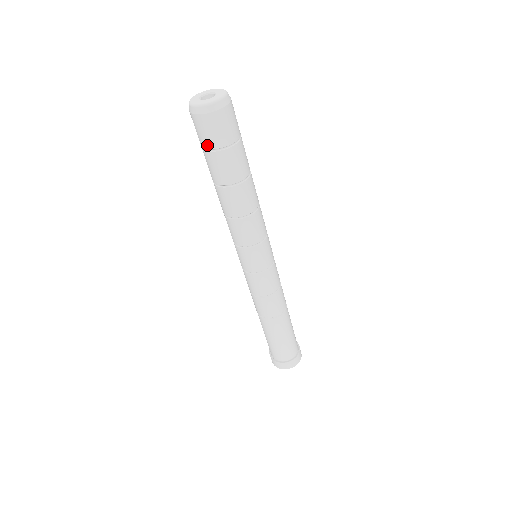
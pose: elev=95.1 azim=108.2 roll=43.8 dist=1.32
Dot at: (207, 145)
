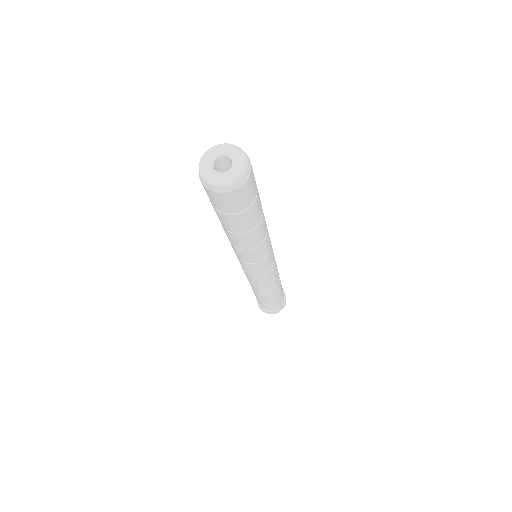
Dot at: (230, 211)
